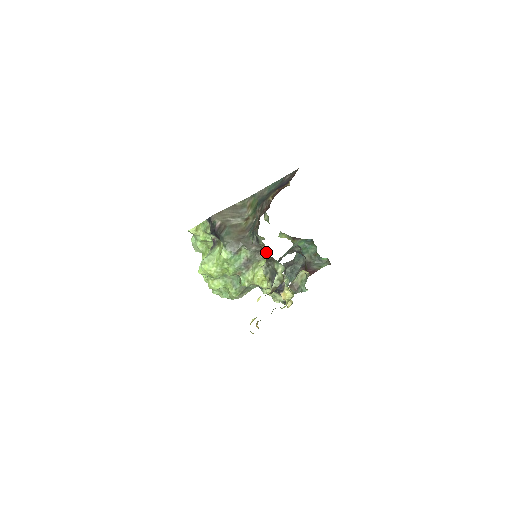
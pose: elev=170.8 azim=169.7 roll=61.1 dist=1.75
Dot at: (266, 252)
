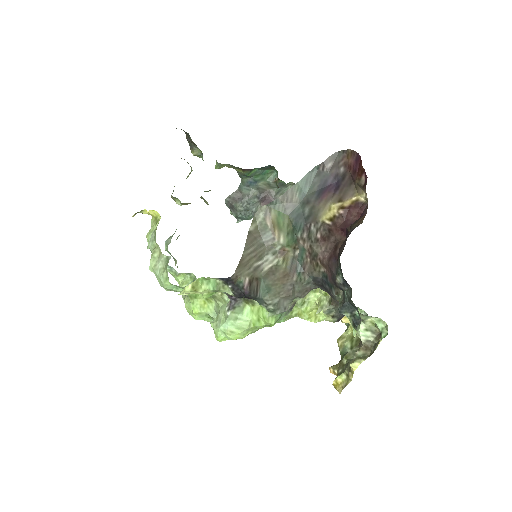
Dot at: occluded
